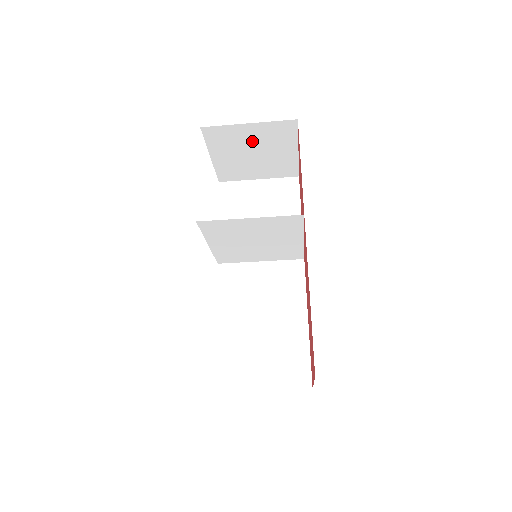
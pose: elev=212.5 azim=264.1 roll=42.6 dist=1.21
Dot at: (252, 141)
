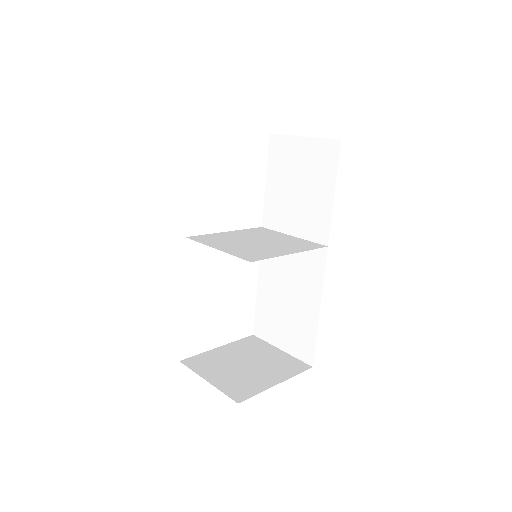
Dot at: occluded
